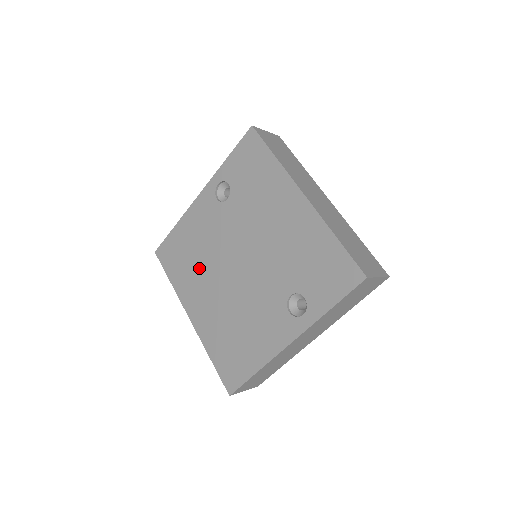
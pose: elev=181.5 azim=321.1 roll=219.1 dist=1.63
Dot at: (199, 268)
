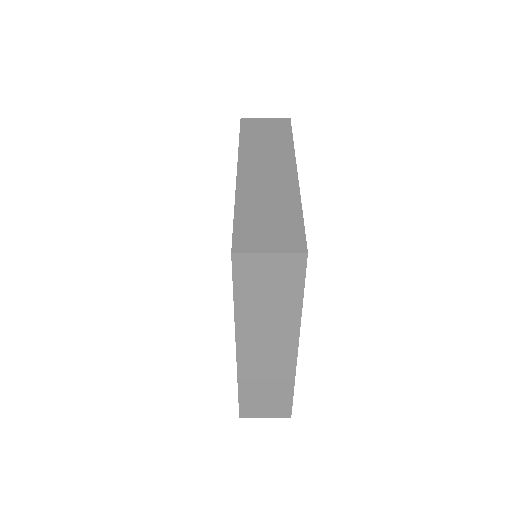
Dot at: occluded
